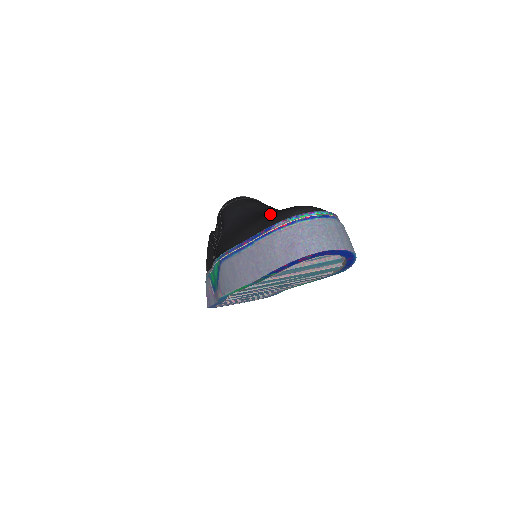
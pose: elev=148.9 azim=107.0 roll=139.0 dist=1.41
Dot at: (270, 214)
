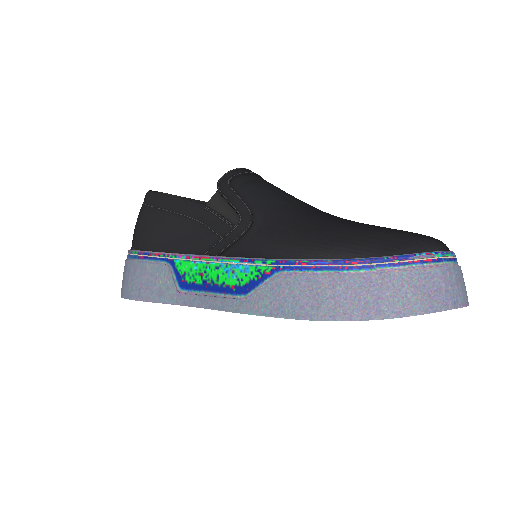
Dot at: (377, 230)
